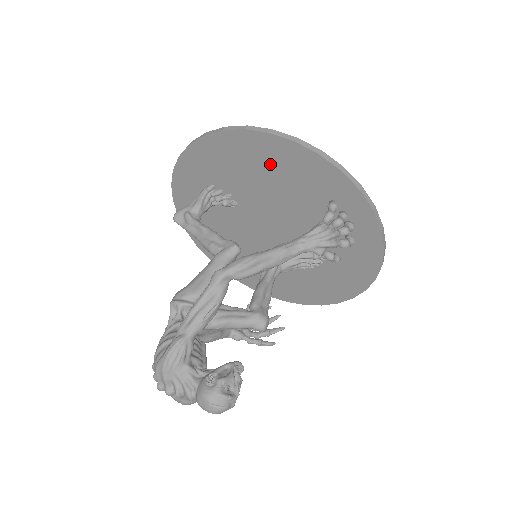
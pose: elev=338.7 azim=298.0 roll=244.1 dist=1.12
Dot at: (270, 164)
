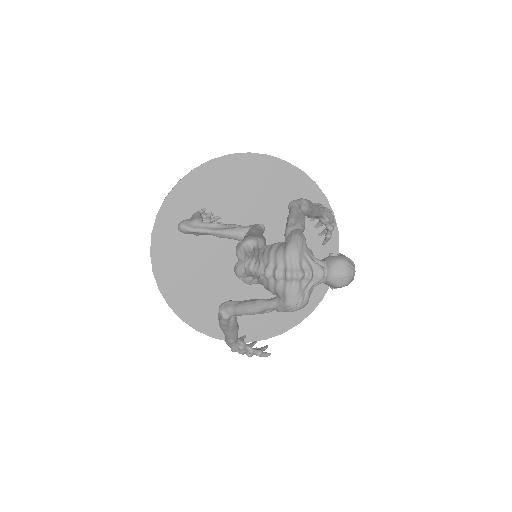
Dot at: (264, 182)
